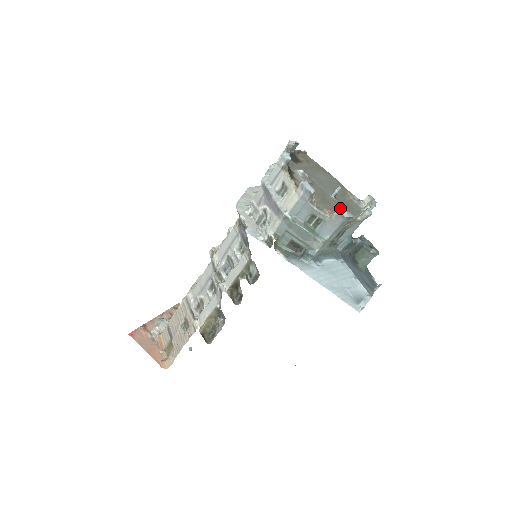
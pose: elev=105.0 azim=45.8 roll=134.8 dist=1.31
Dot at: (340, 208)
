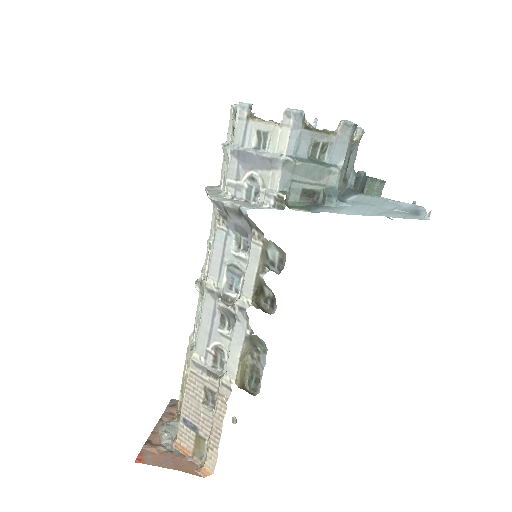
Dot at: occluded
